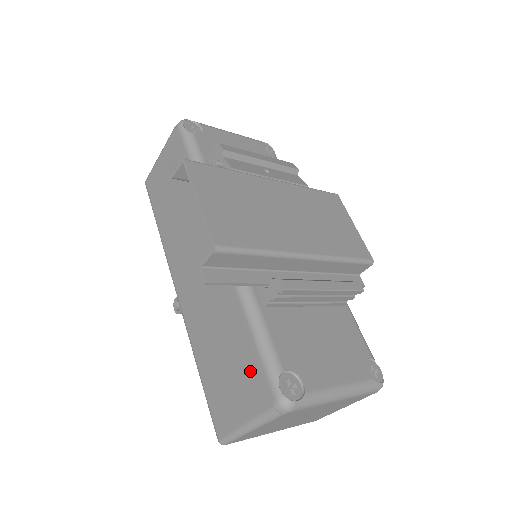
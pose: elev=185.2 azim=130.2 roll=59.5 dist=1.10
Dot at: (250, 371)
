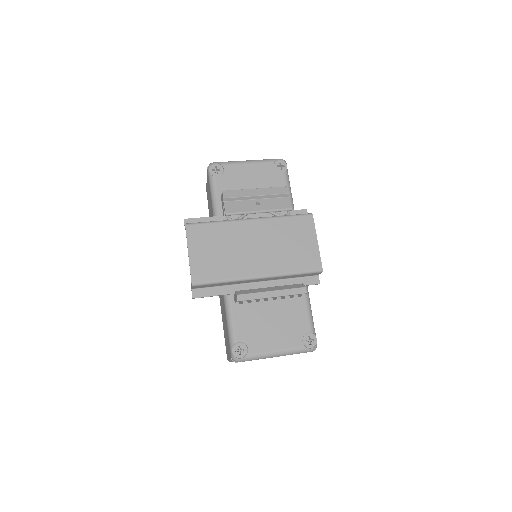
Dot at: (227, 336)
